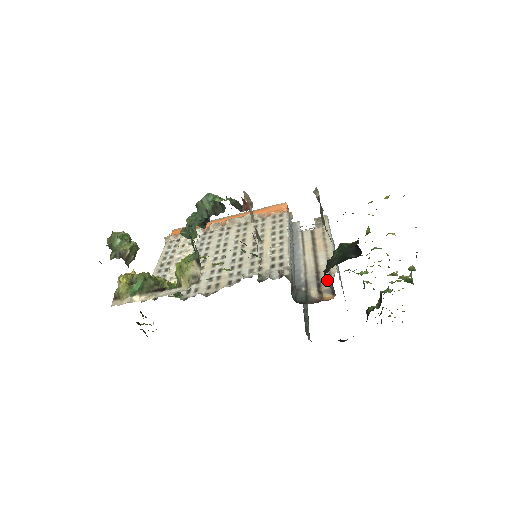
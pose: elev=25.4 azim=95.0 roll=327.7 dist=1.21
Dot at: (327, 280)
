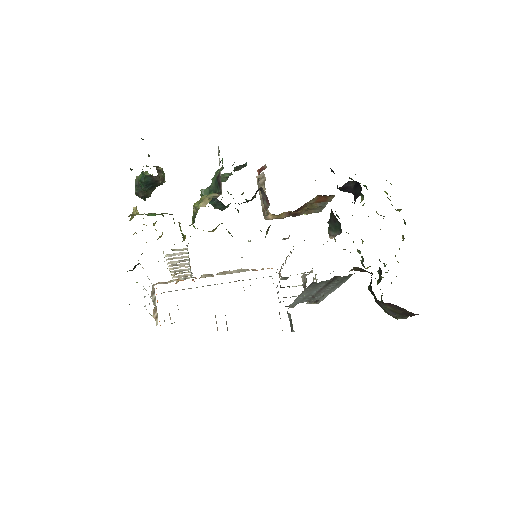
Dot at: (331, 235)
